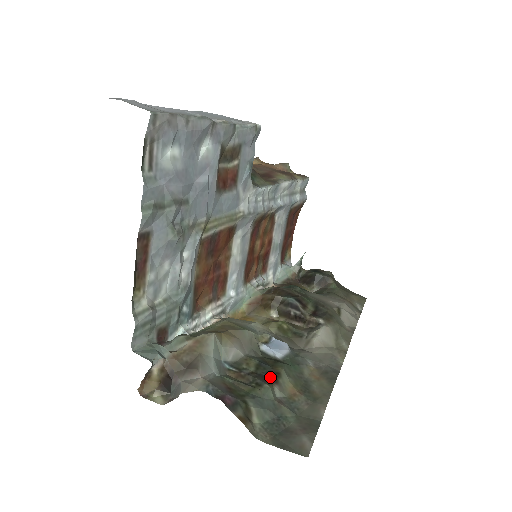
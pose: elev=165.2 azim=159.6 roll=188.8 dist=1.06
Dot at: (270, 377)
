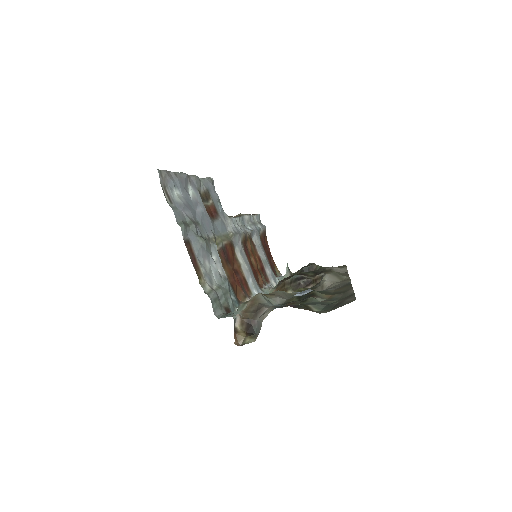
Dot at: (309, 296)
